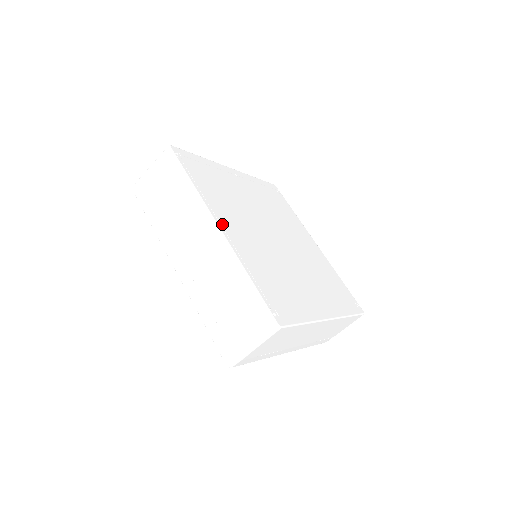
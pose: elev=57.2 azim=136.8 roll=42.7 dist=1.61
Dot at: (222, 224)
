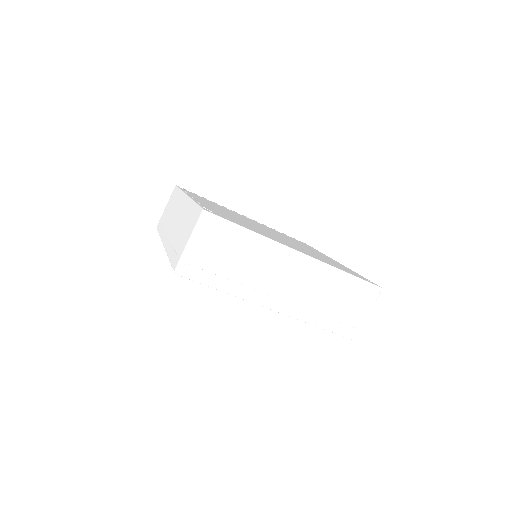
Dot at: (193, 197)
